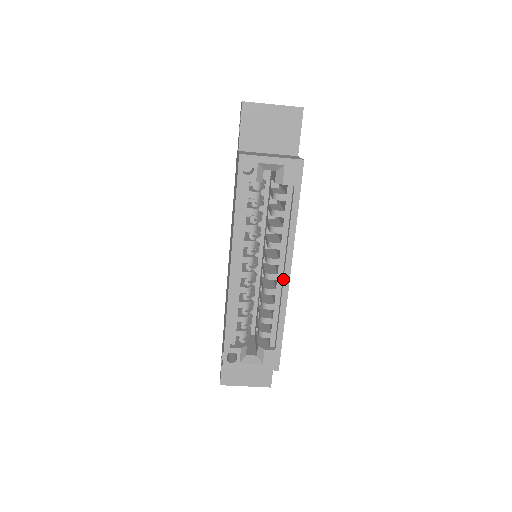
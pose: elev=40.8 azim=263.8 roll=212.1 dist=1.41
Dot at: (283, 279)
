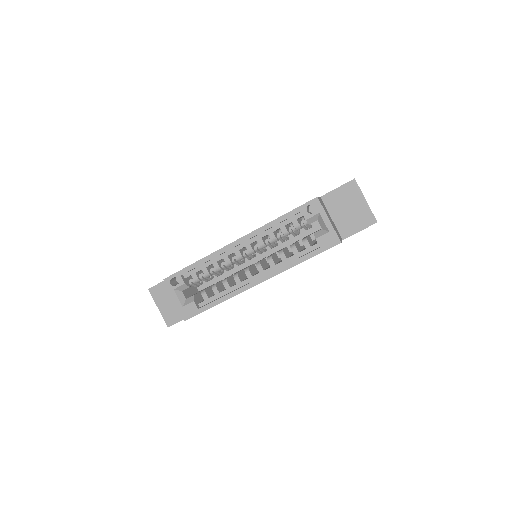
Dot at: (252, 281)
